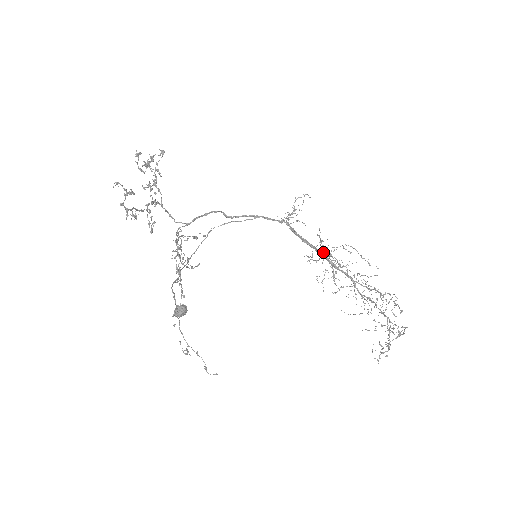
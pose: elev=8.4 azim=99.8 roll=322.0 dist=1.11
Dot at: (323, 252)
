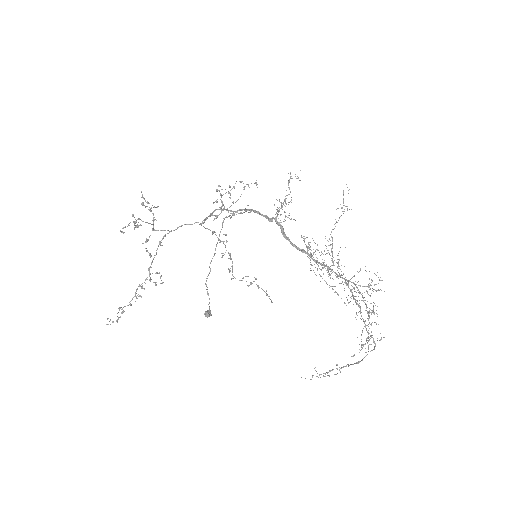
Dot at: (316, 249)
